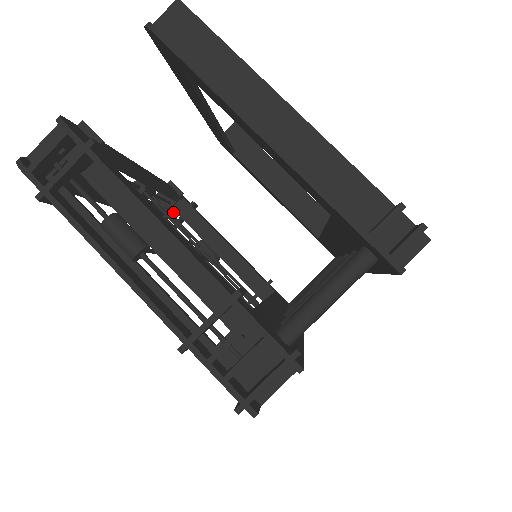
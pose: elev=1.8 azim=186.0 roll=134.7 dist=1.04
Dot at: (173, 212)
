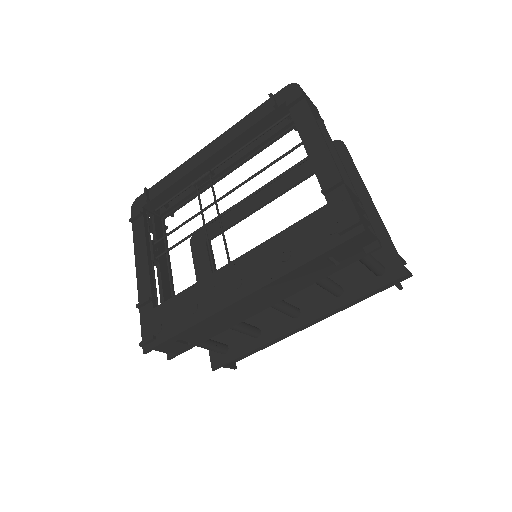
Dot at: occluded
